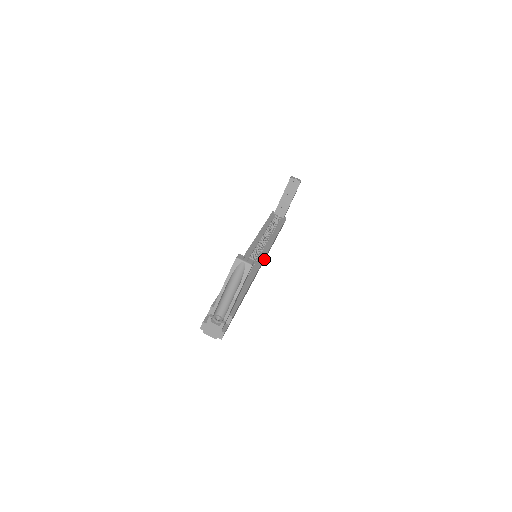
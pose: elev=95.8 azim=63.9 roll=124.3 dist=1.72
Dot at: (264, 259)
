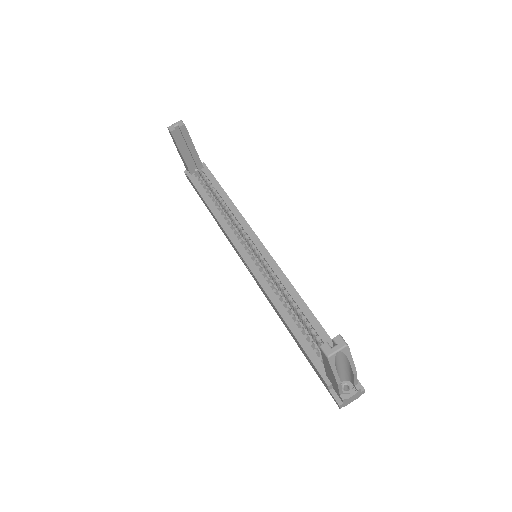
Dot at: occluded
